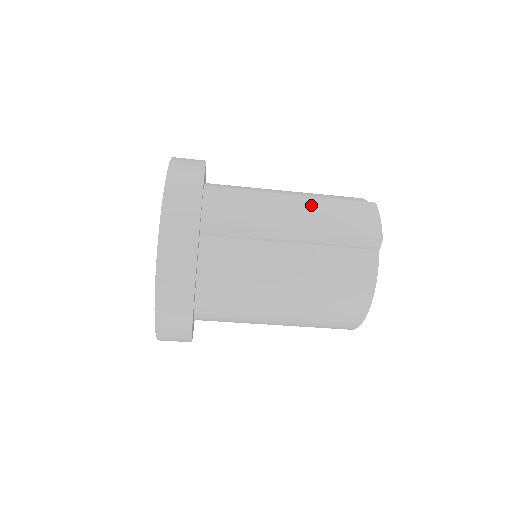
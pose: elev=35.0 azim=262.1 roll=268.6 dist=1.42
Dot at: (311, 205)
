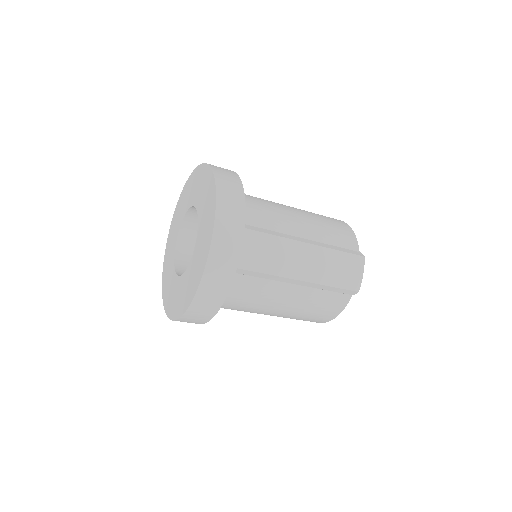
Dot at: (318, 257)
